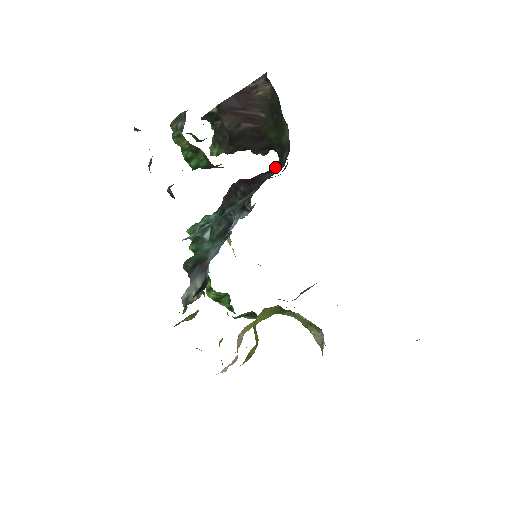
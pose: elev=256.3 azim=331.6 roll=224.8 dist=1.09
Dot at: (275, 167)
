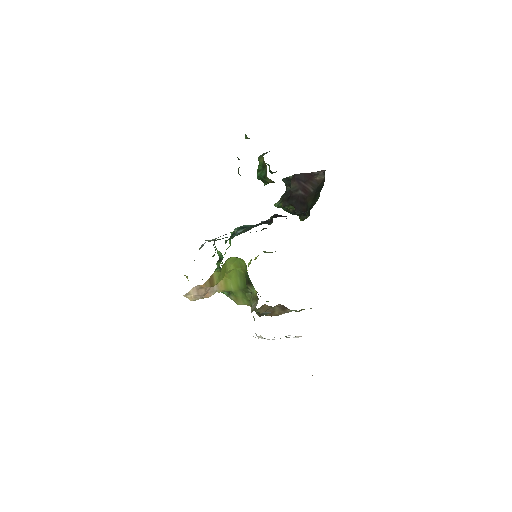
Dot at: occluded
